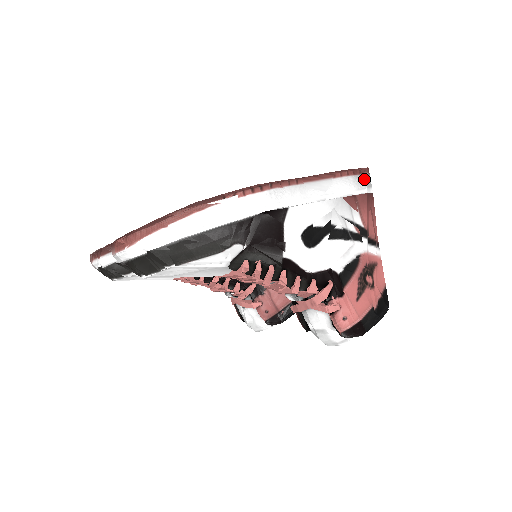
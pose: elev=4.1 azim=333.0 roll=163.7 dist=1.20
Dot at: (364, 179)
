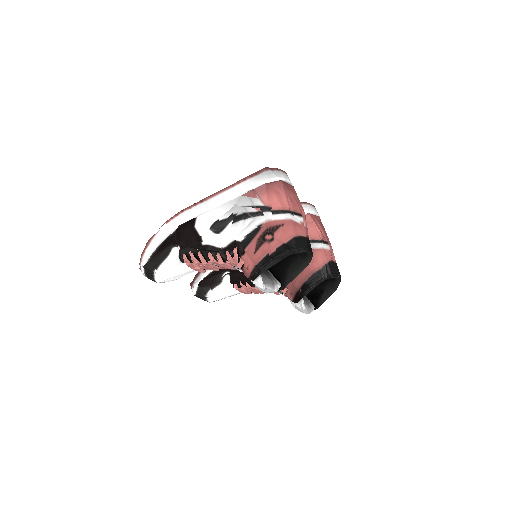
Dot at: (262, 176)
